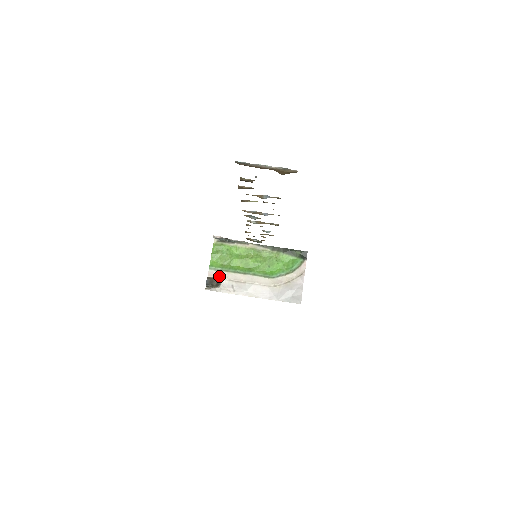
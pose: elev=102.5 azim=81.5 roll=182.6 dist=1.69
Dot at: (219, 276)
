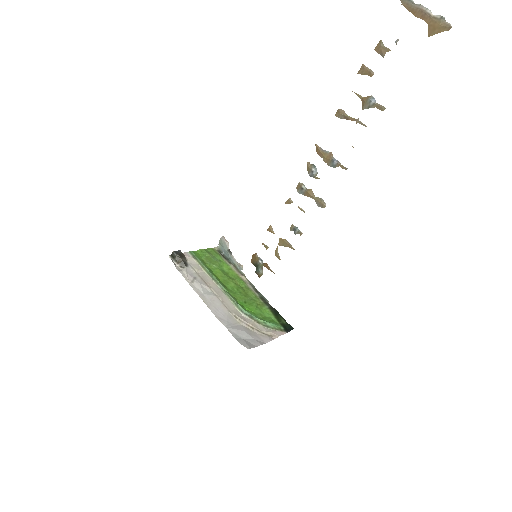
Dot at: (191, 263)
